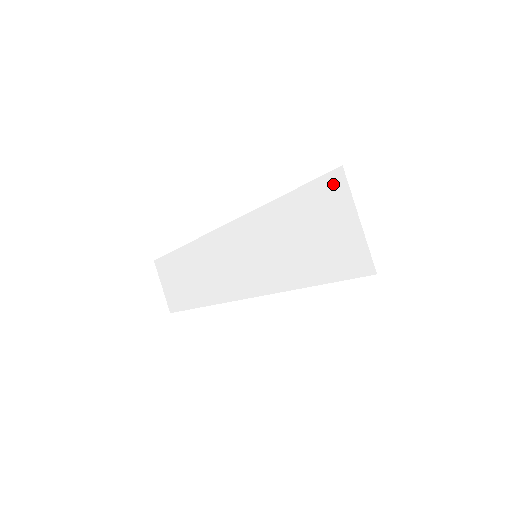
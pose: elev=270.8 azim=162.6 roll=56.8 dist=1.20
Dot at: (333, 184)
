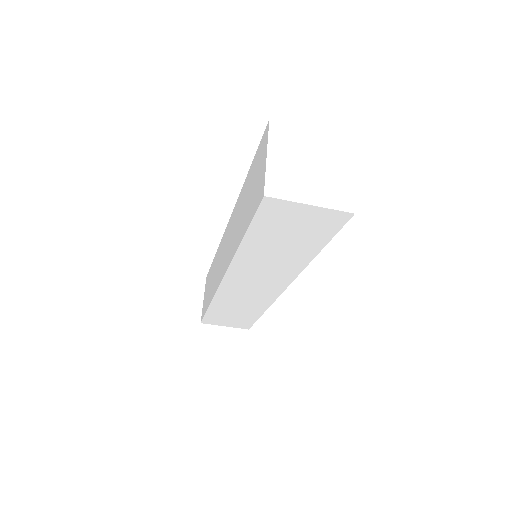
Dot at: (270, 207)
